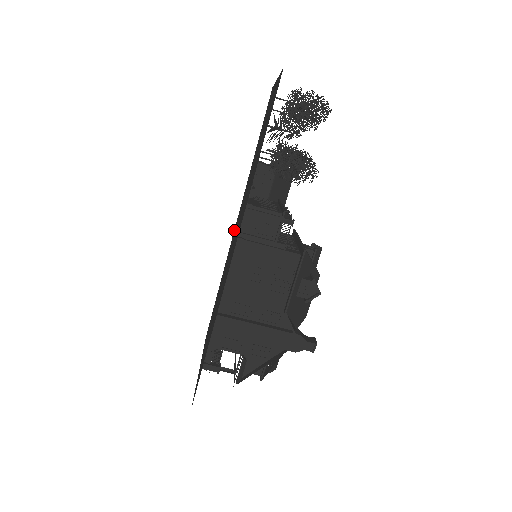
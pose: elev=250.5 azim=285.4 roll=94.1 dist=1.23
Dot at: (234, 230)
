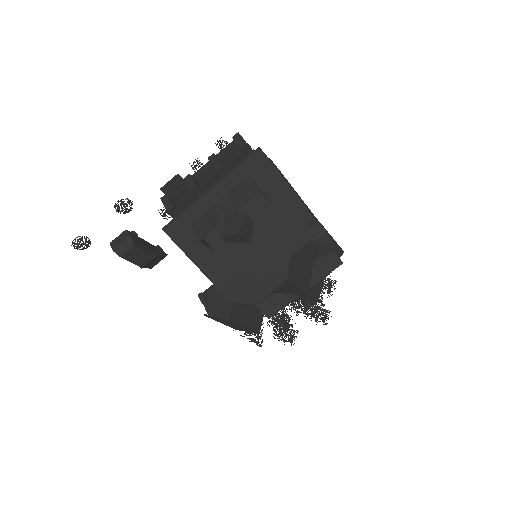
Dot at: occluded
